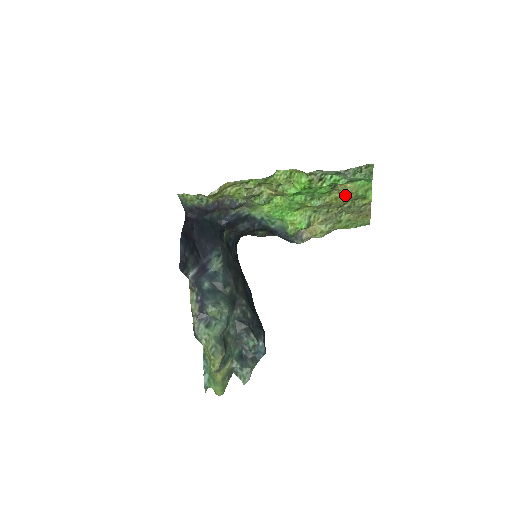
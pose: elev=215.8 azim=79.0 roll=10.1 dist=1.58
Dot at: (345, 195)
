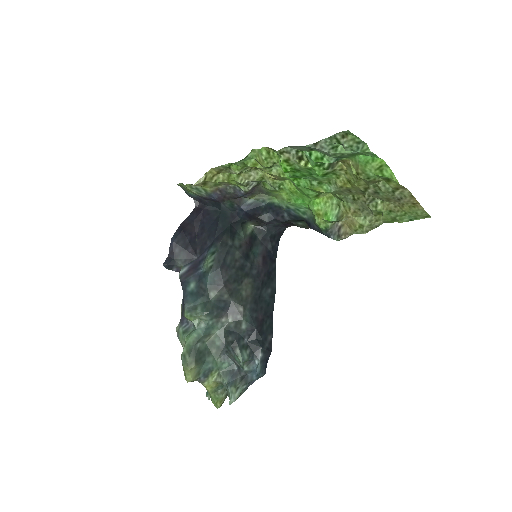
Dot at: (354, 177)
